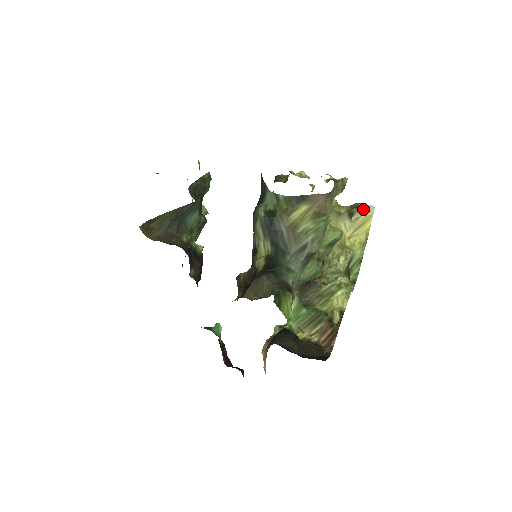
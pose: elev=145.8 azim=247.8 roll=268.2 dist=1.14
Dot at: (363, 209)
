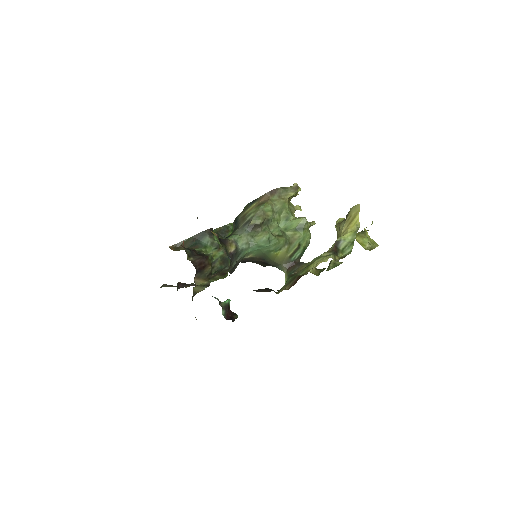
Dot at: (352, 210)
